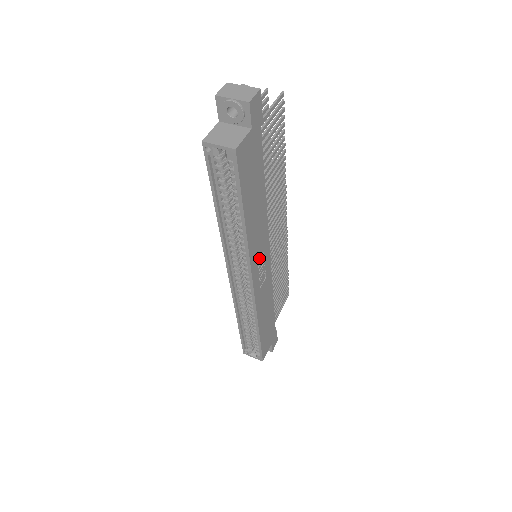
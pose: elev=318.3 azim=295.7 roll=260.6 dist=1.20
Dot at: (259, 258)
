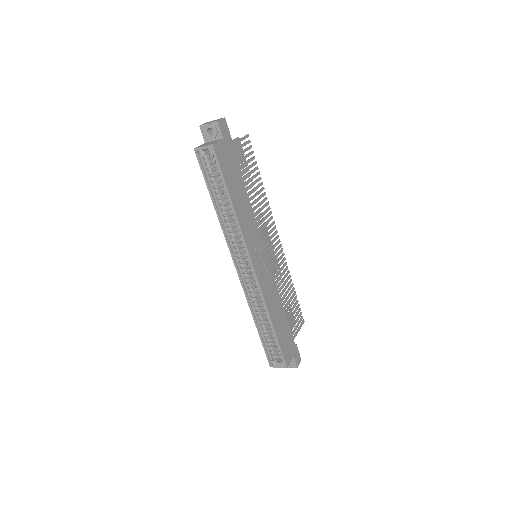
Dot at: (254, 246)
